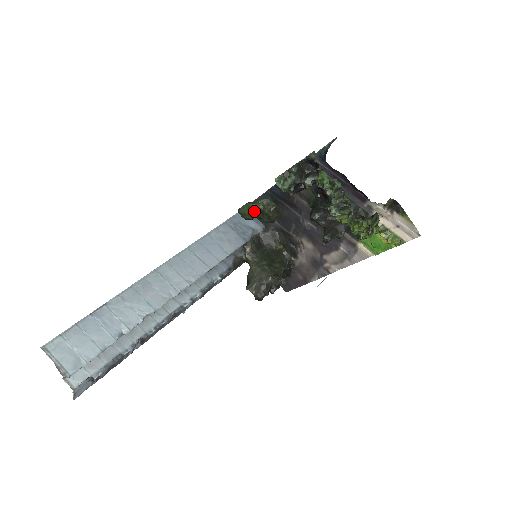
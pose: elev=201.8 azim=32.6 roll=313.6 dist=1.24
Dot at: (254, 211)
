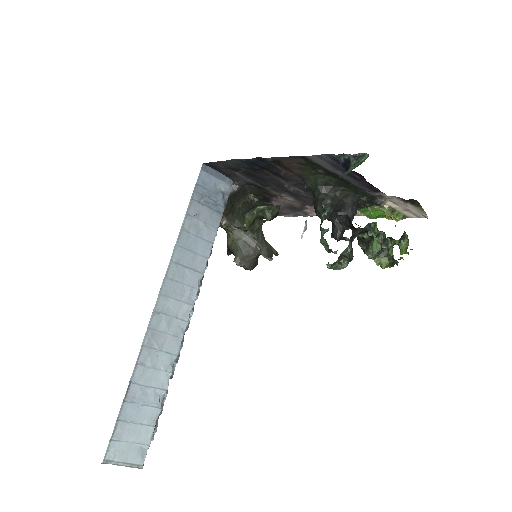
Dot at: (253, 221)
